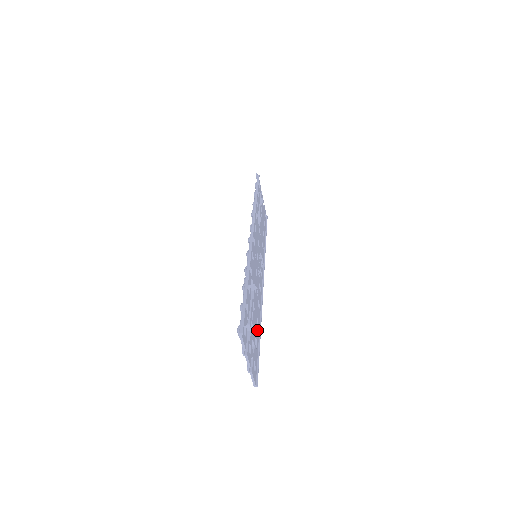
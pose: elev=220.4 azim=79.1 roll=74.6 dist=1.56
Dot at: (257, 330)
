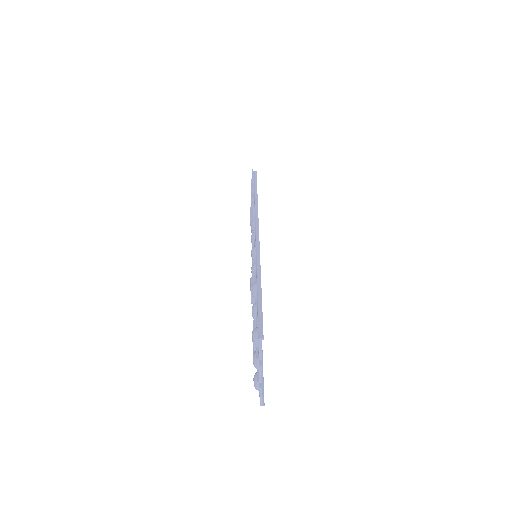
Dot at: occluded
